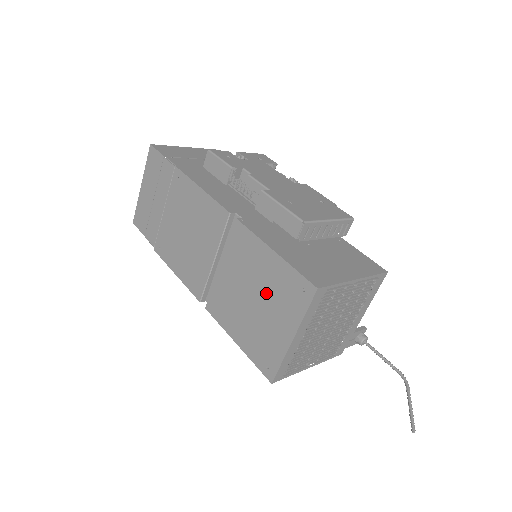
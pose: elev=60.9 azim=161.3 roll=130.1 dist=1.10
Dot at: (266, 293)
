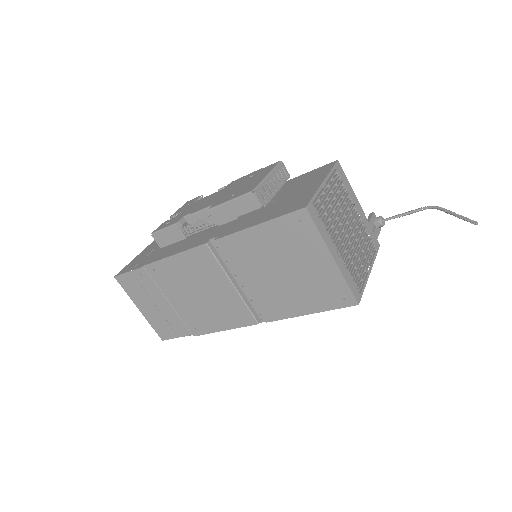
Dot at: (284, 256)
